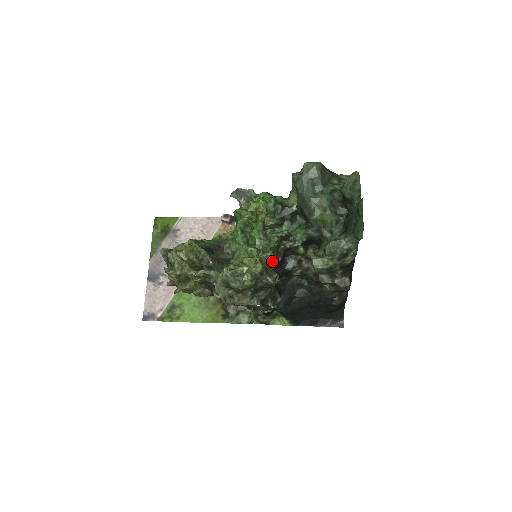
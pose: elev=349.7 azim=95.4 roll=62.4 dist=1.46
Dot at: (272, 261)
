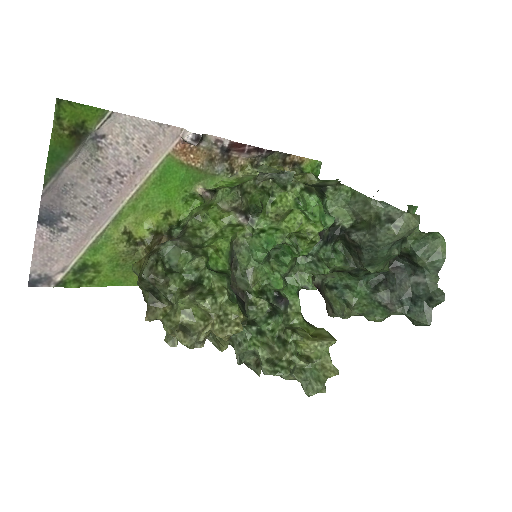
Dot at: occluded
